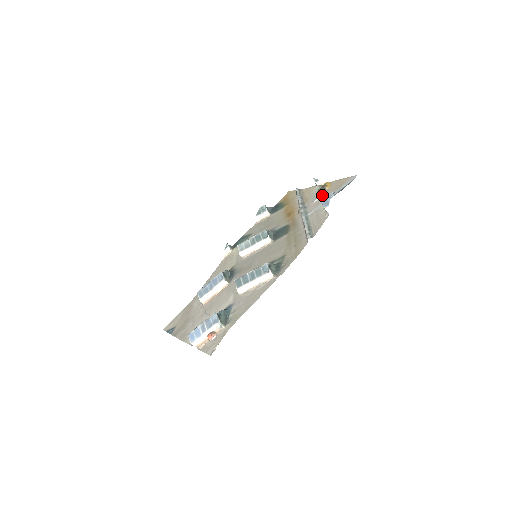
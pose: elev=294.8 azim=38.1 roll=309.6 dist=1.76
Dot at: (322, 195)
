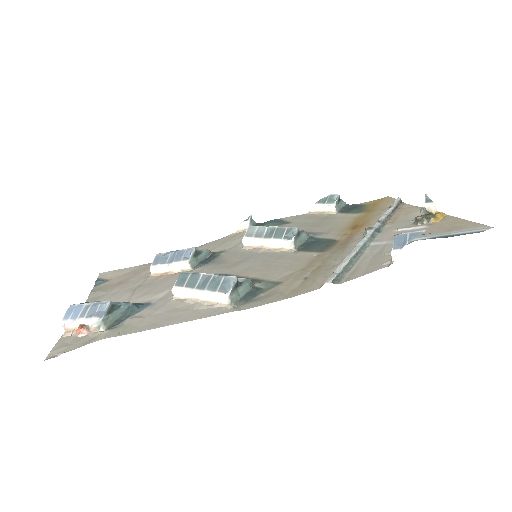
Dot at: (416, 227)
